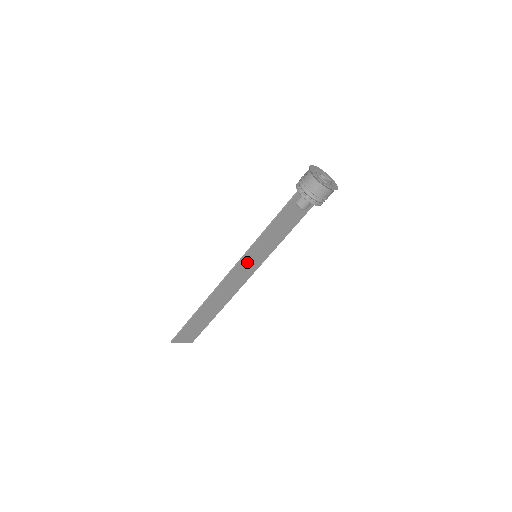
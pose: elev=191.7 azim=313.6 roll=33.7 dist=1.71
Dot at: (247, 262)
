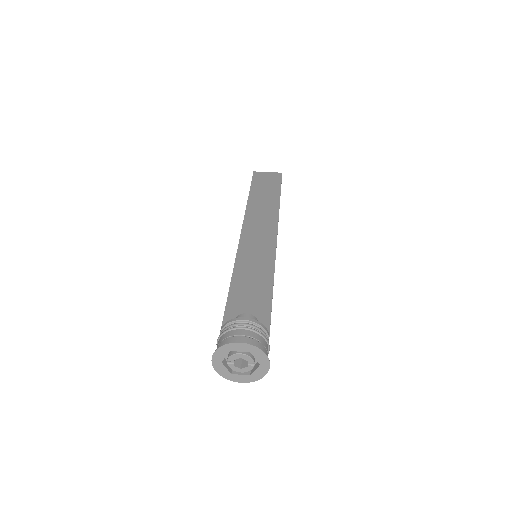
Dot at: (251, 249)
